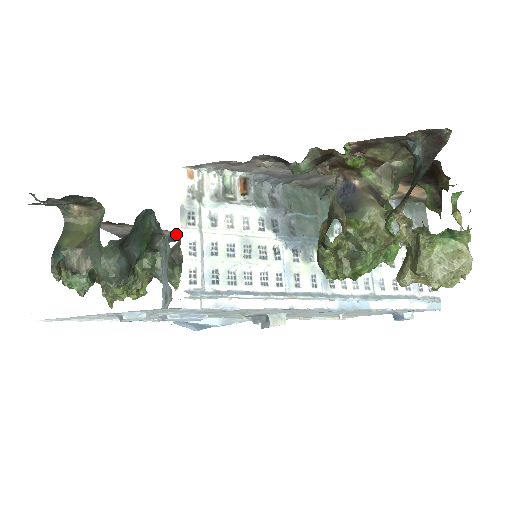
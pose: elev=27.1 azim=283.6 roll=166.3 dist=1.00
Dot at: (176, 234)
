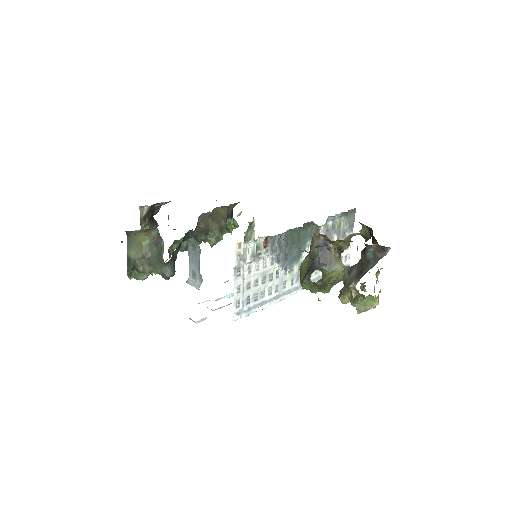
Dot at: occluded
